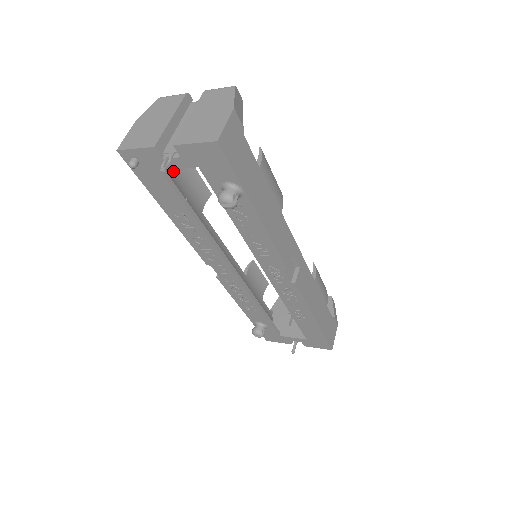
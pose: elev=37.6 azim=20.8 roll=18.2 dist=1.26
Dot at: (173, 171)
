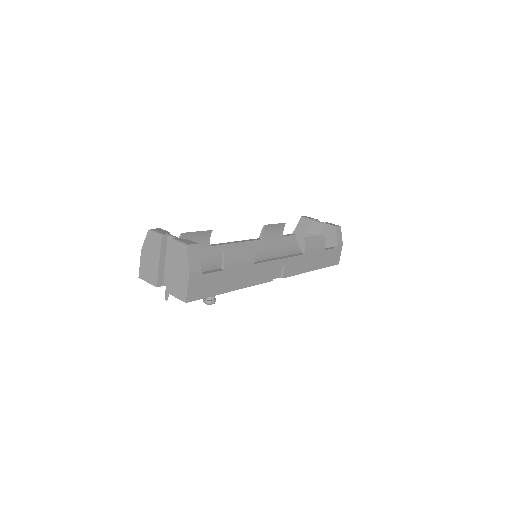
Dot at: occluded
